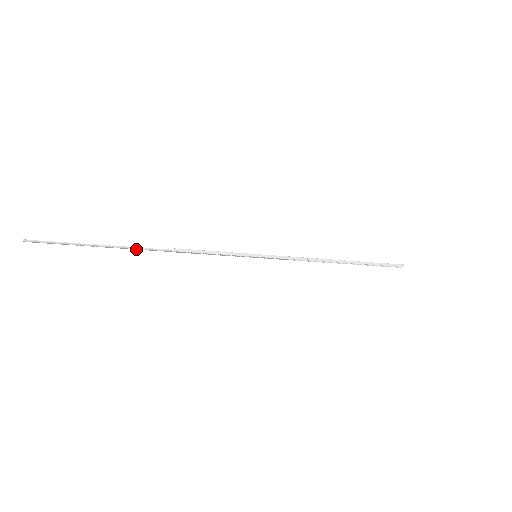
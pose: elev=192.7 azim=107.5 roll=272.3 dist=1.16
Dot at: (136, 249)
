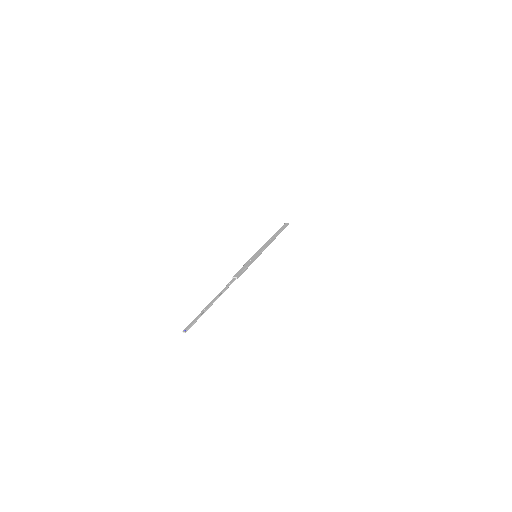
Dot at: (223, 291)
